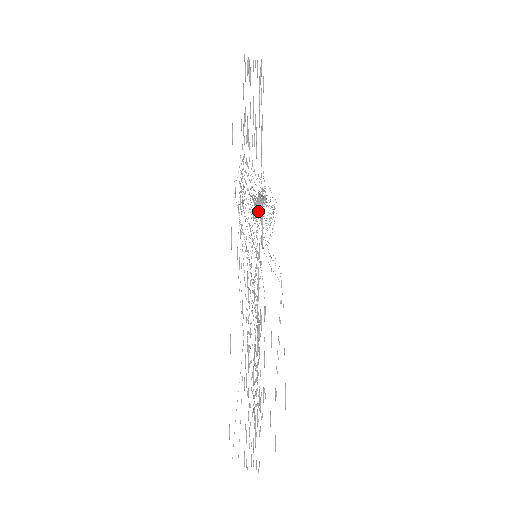
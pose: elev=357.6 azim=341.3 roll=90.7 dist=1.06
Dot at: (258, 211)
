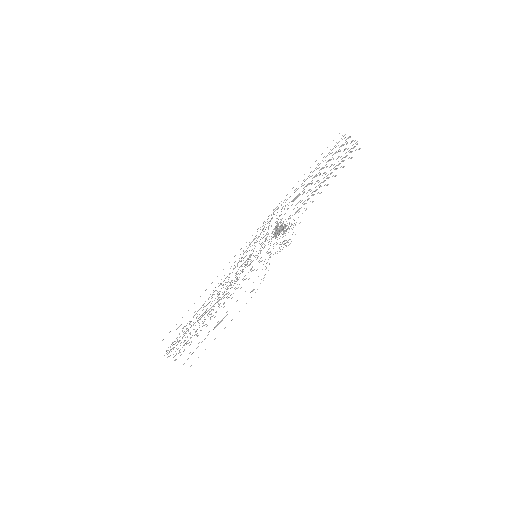
Dot at: (277, 233)
